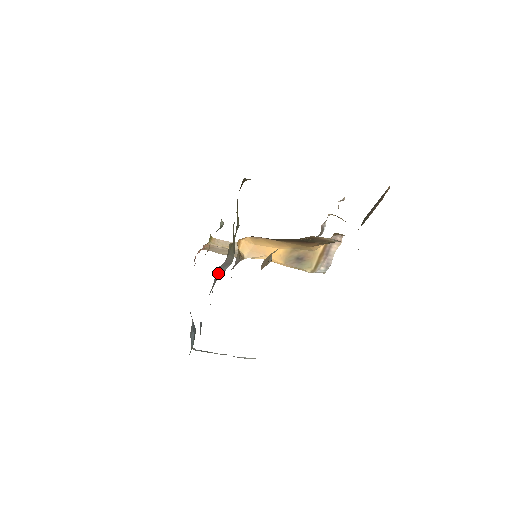
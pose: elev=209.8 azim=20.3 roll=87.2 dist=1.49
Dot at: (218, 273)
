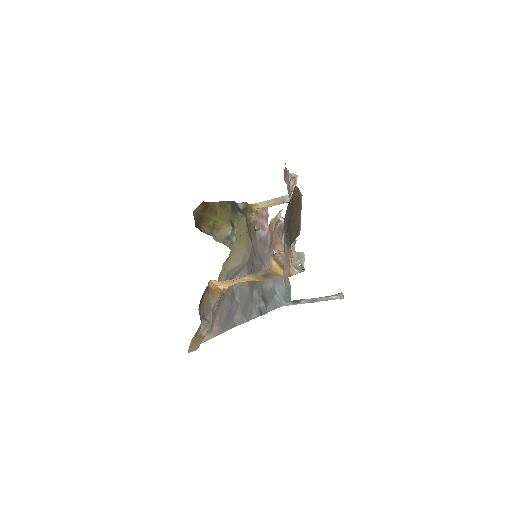
Dot at: (240, 276)
